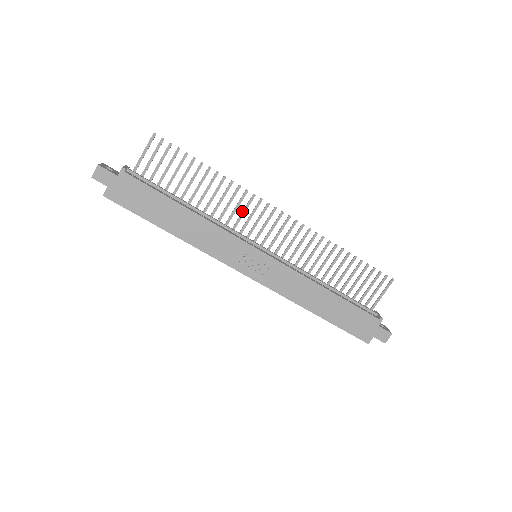
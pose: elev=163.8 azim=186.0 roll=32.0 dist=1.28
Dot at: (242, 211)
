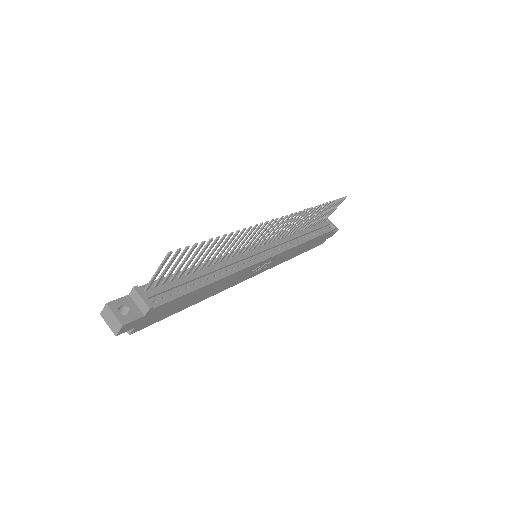
Dot at: (249, 239)
